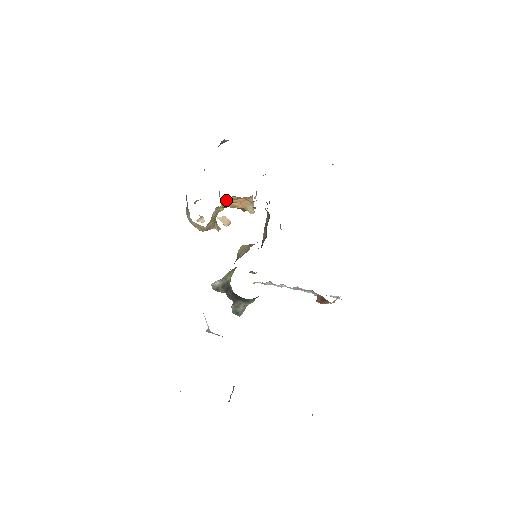
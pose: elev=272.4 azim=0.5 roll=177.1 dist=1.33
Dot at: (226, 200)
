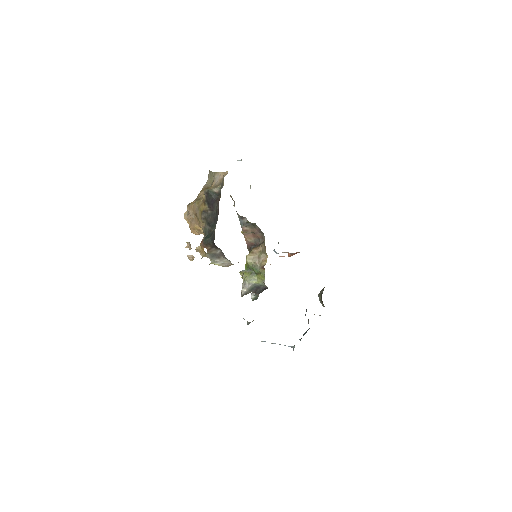
Dot at: occluded
